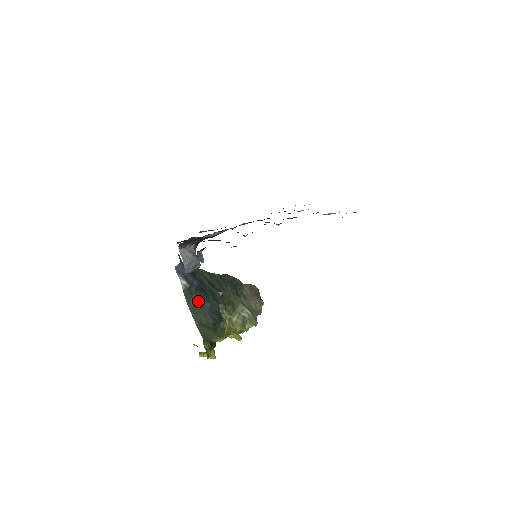
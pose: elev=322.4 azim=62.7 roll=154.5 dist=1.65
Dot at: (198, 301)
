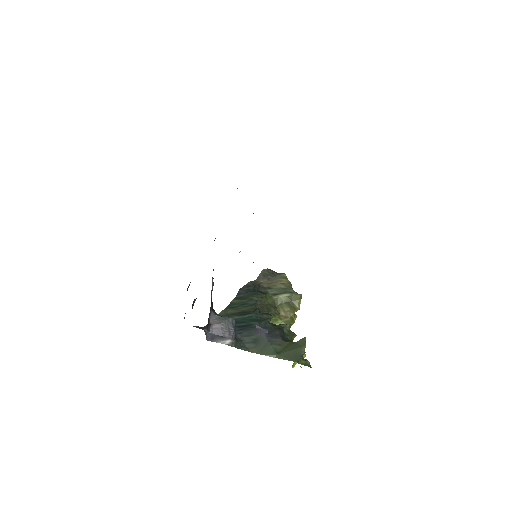
Dot at: (253, 339)
